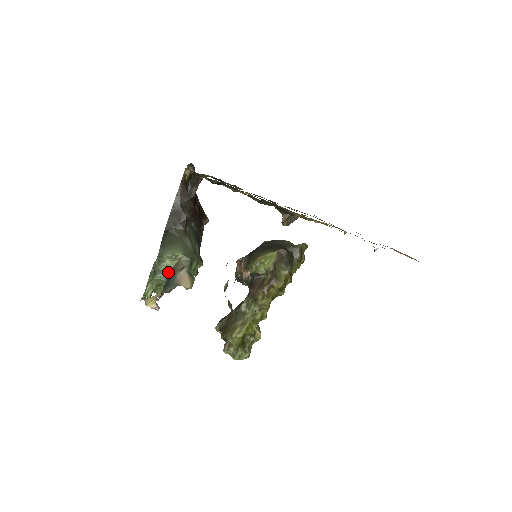
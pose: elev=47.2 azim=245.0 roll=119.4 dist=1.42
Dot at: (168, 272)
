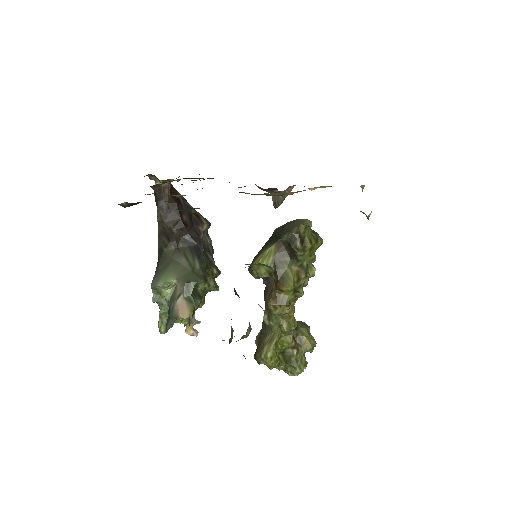
Dot at: (169, 303)
